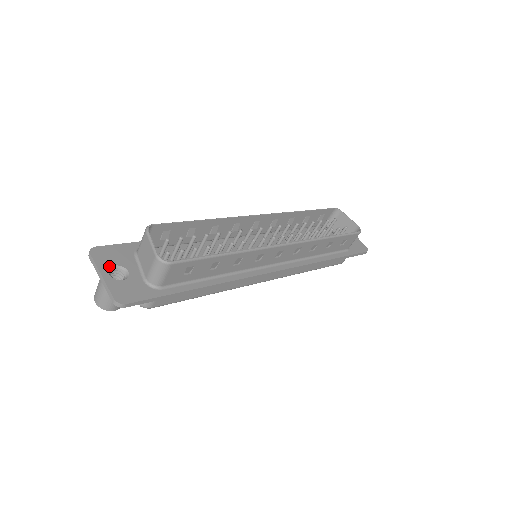
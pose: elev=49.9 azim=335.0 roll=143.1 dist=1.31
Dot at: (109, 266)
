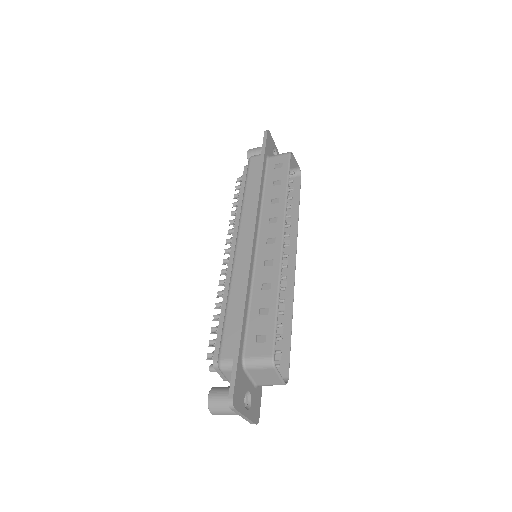
Dot at: (244, 403)
